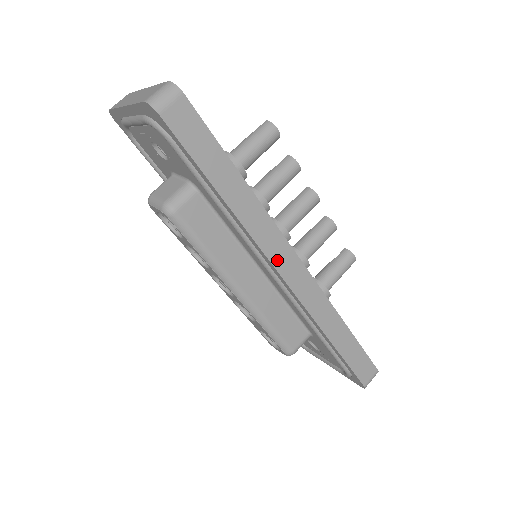
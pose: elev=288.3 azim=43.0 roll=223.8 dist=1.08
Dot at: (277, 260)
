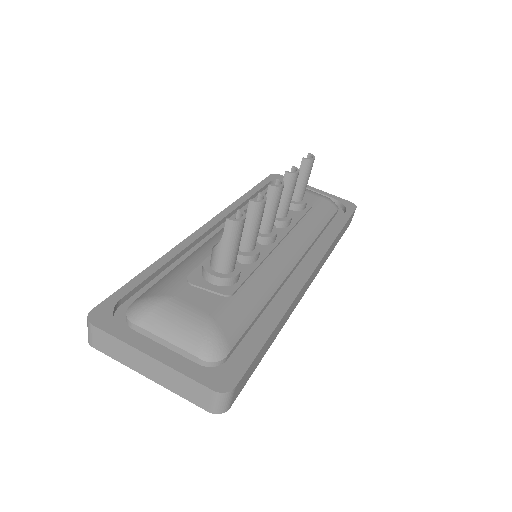
Dot at: (303, 294)
